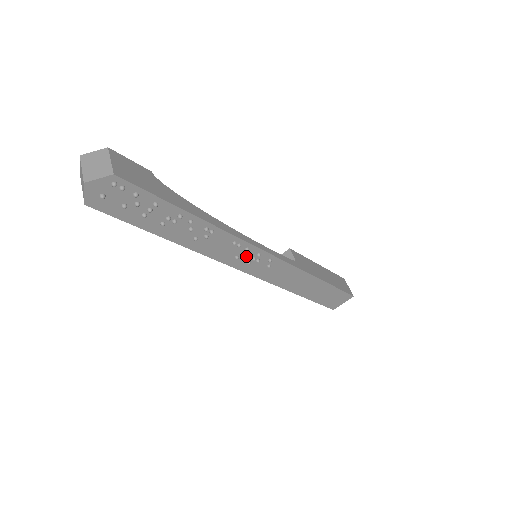
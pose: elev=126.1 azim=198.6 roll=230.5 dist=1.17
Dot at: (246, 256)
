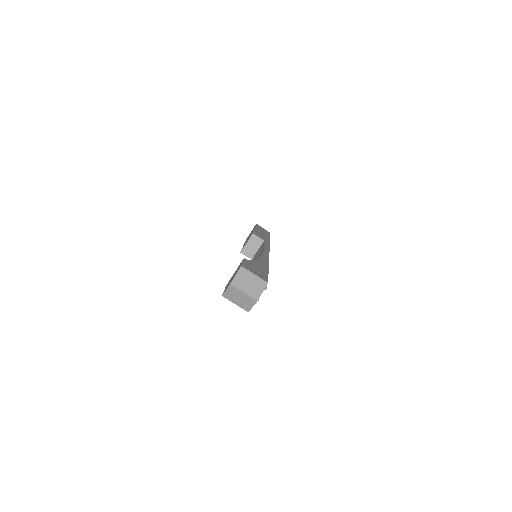
Dot at: occluded
